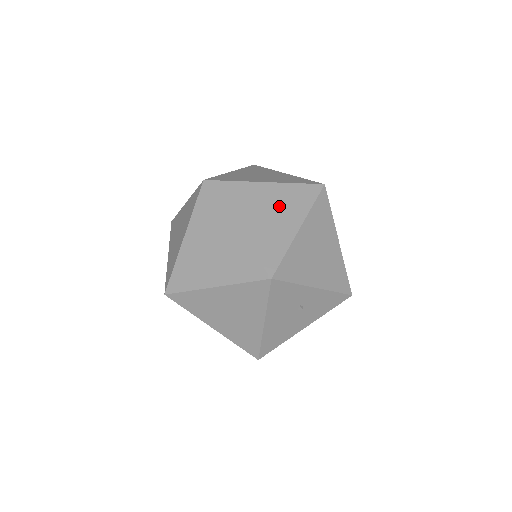
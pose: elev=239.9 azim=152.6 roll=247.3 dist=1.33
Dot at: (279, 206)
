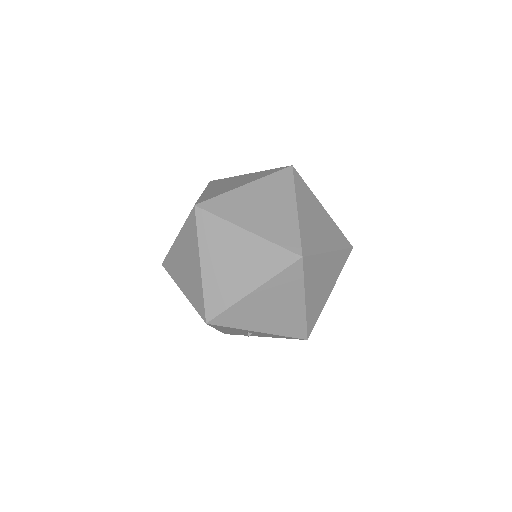
Dot at: (246, 261)
